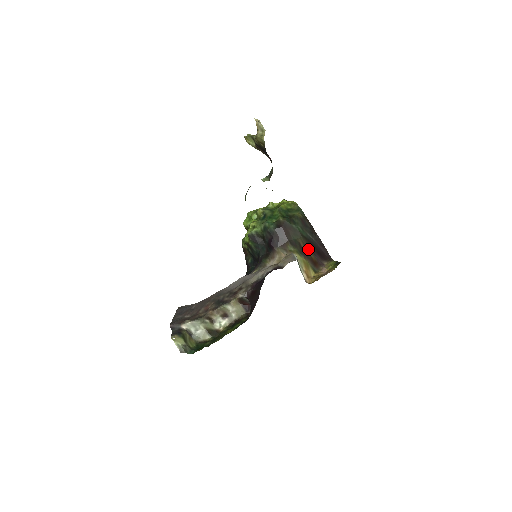
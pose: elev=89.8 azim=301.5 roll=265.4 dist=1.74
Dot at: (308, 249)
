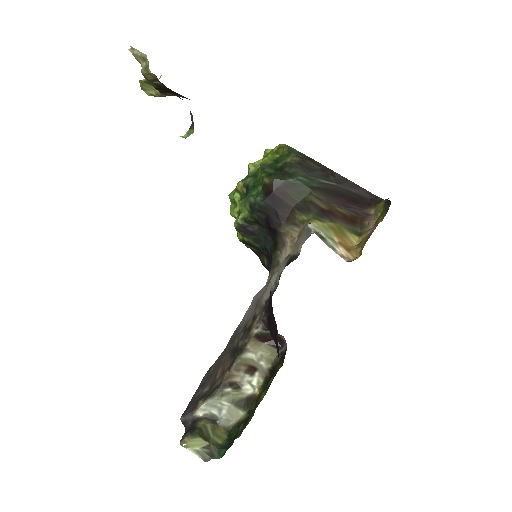
Dot at: (331, 204)
